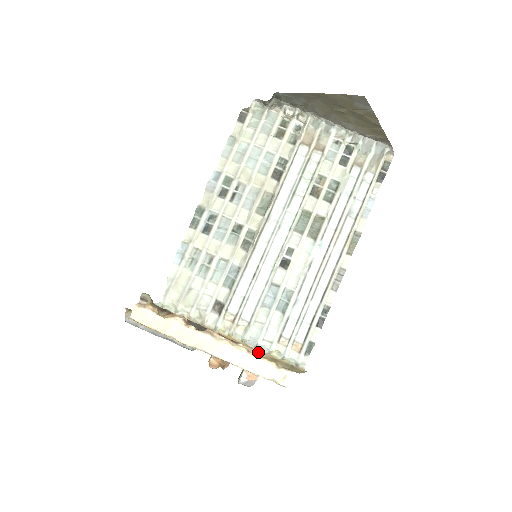
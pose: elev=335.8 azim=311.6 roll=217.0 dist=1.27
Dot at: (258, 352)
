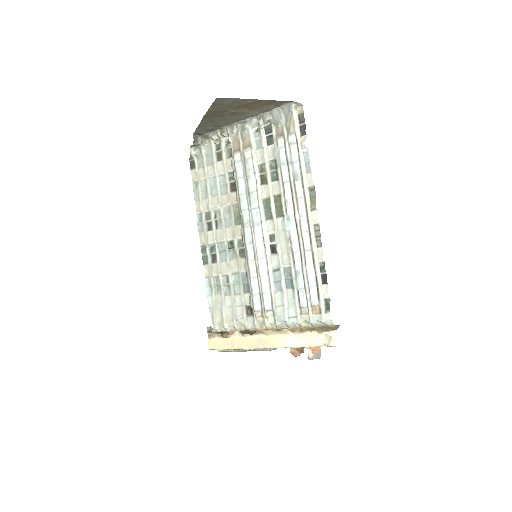
Dot at: (299, 329)
